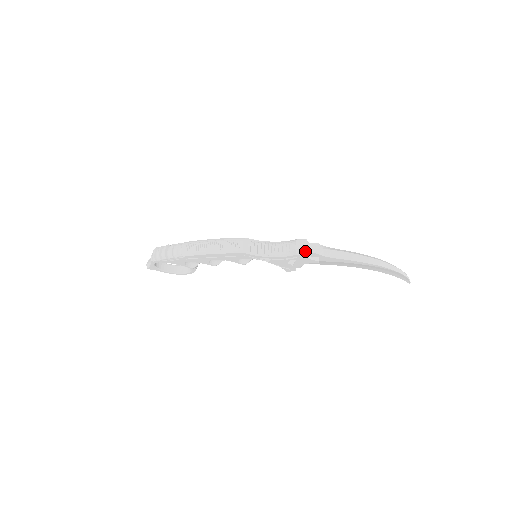
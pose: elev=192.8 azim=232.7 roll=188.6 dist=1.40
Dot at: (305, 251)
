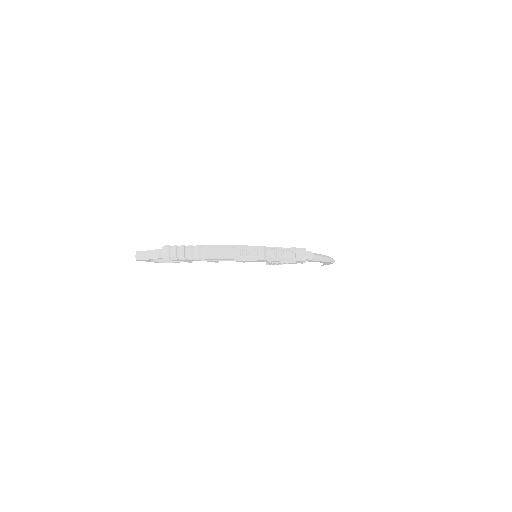
Dot at: (306, 259)
